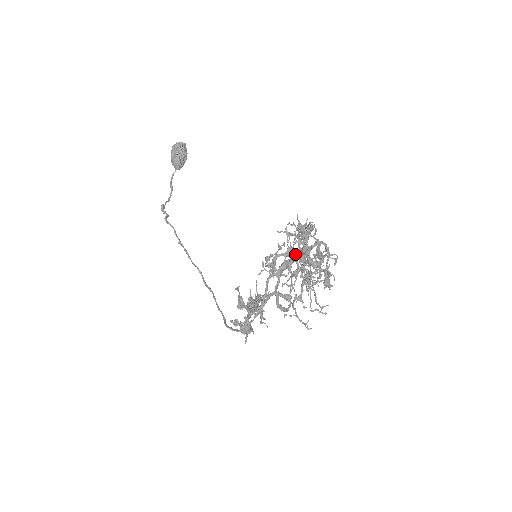
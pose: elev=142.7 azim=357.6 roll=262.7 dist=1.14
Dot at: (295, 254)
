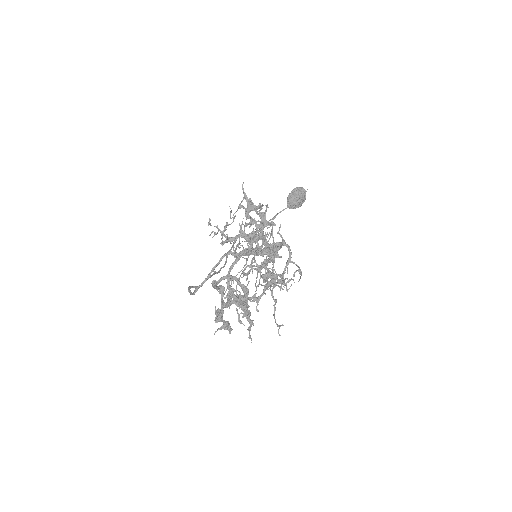
Dot at: occluded
